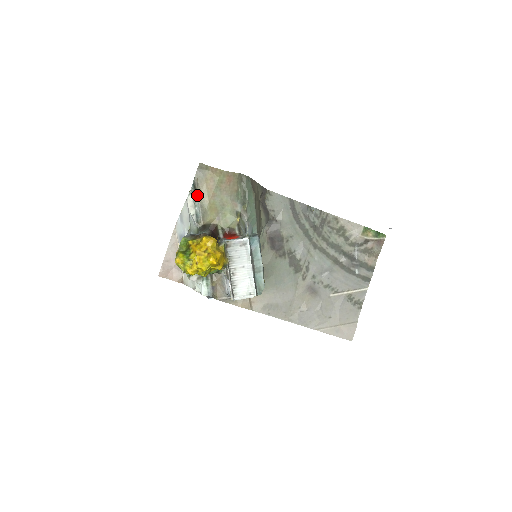
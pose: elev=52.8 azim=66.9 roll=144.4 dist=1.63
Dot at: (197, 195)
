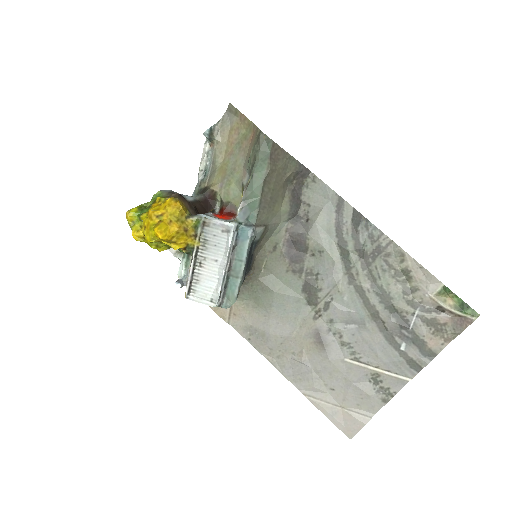
Dot at: (214, 146)
